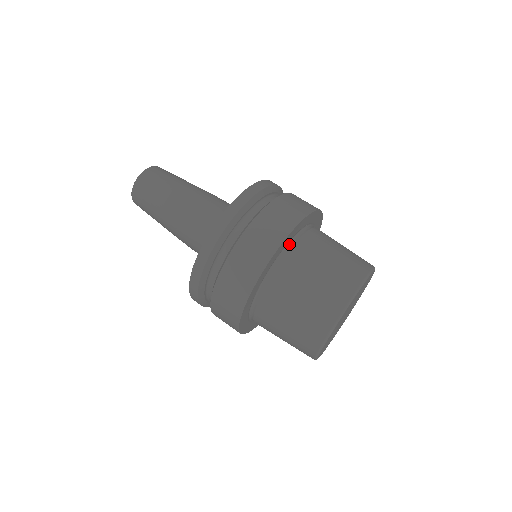
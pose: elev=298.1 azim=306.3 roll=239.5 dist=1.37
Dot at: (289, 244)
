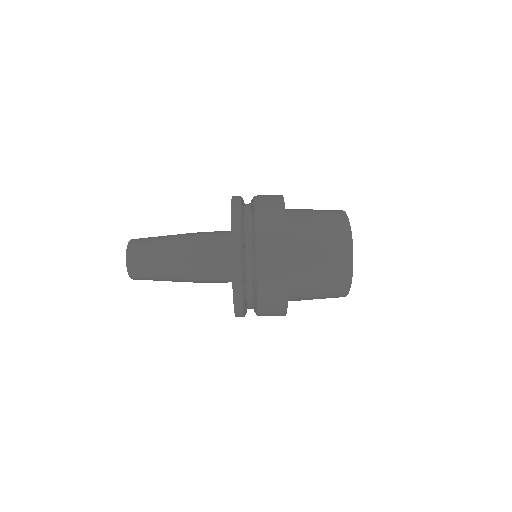
Dot at: (288, 265)
